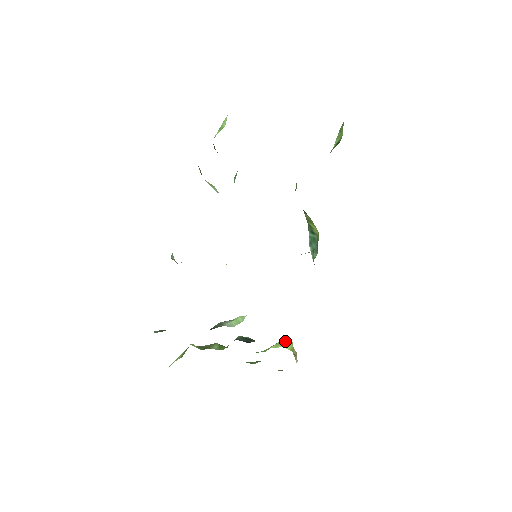
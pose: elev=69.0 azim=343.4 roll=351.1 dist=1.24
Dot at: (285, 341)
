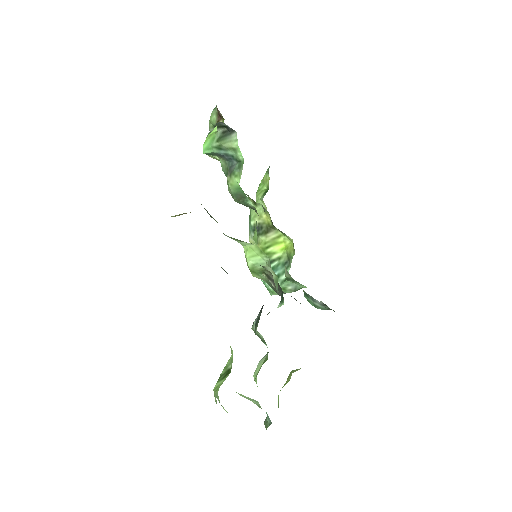
Dot at: (297, 369)
